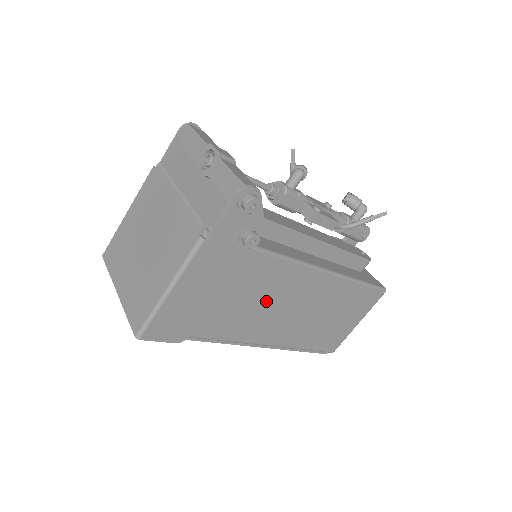
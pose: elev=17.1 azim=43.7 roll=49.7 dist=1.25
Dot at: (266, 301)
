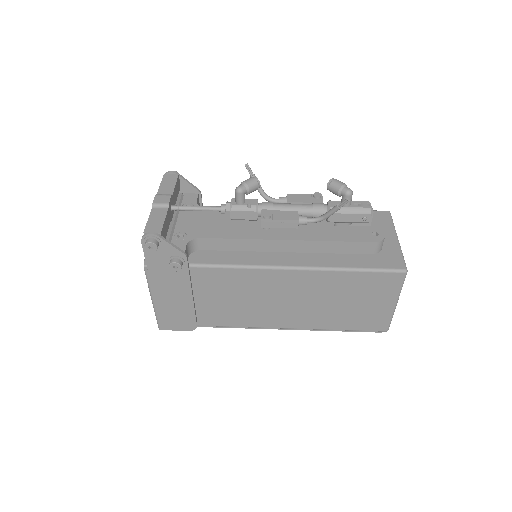
Dot at: (247, 298)
